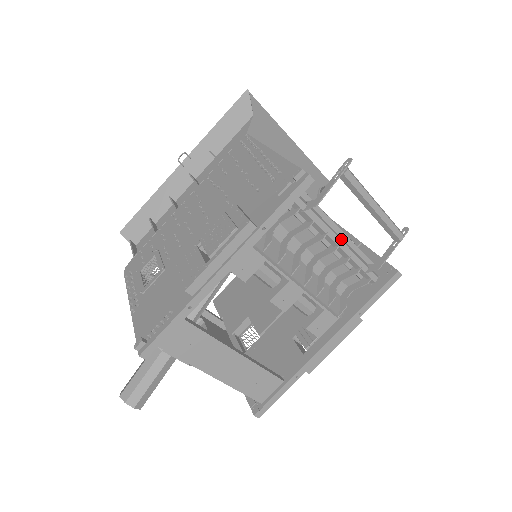
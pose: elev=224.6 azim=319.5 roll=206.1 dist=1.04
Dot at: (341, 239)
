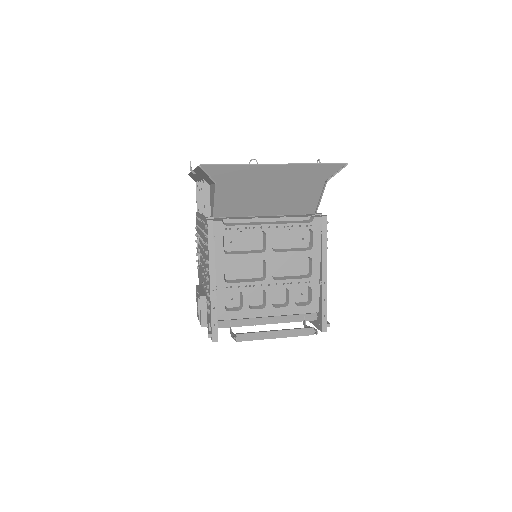
Dot at: (270, 323)
